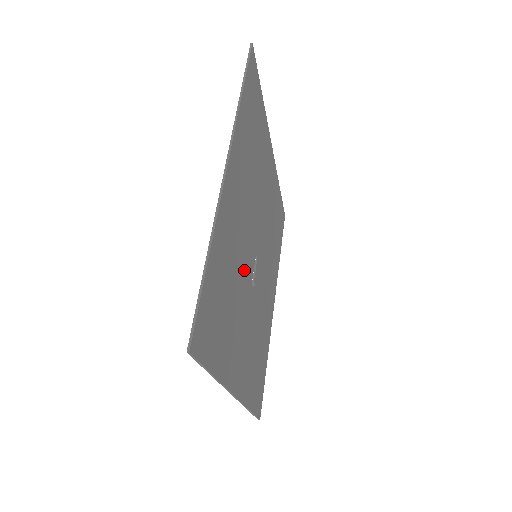
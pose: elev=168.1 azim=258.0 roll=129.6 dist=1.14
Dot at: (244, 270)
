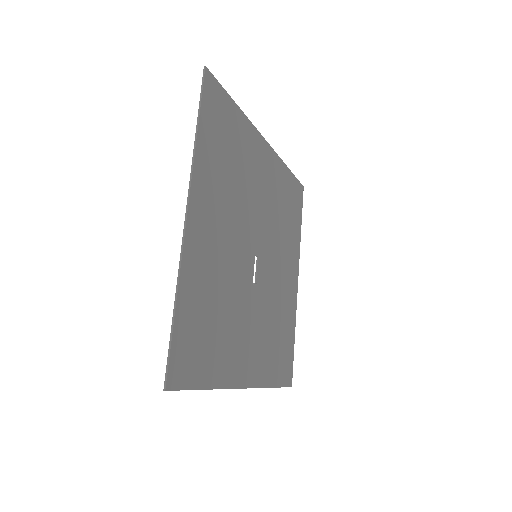
Dot at: (237, 281)
